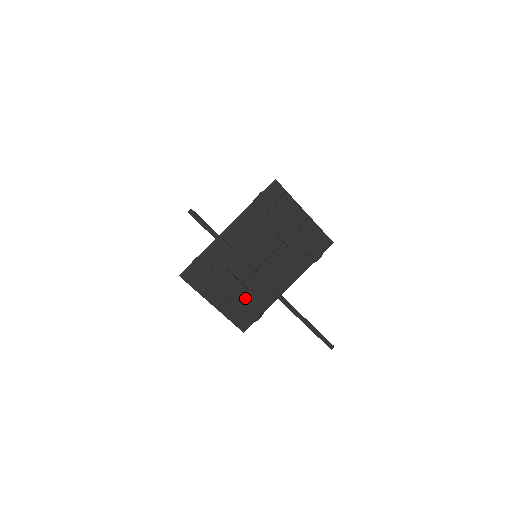
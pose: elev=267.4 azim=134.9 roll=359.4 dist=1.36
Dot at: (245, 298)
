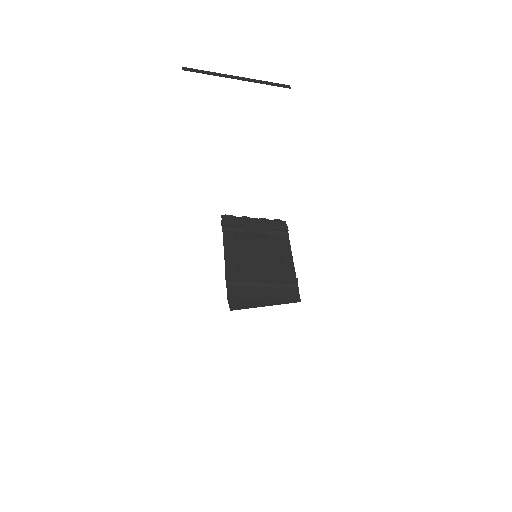
Dot at: occluded
